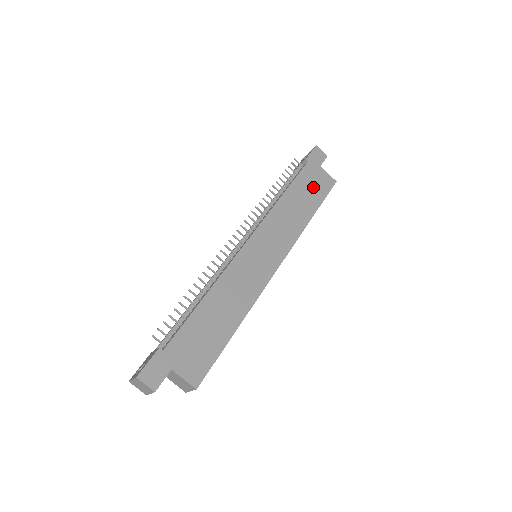
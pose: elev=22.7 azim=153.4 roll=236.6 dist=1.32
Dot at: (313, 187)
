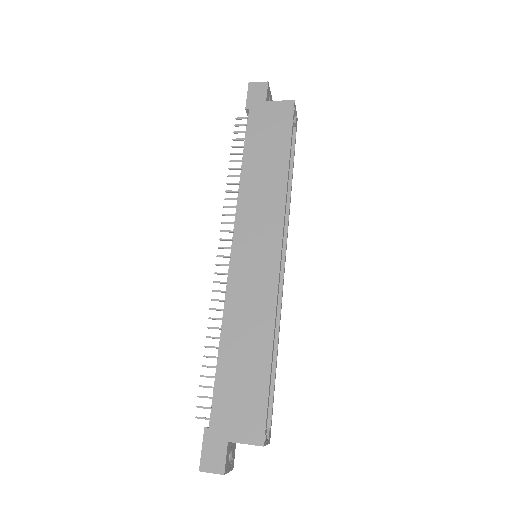
Dot at: (271, 132)
